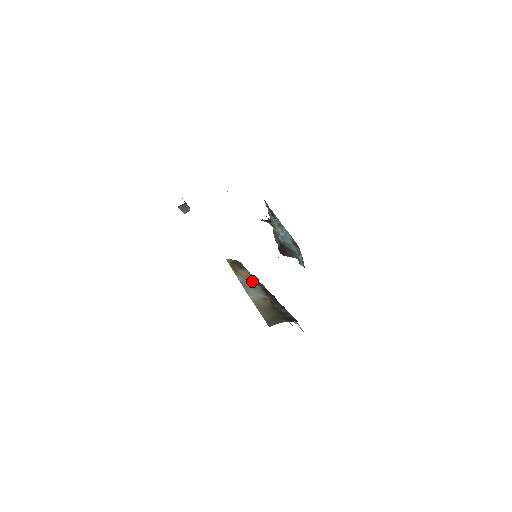
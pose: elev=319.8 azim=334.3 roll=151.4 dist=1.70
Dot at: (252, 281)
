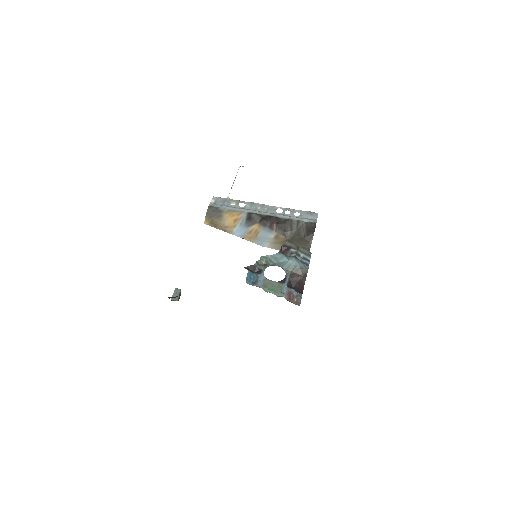
Dot at: (245, 223)
